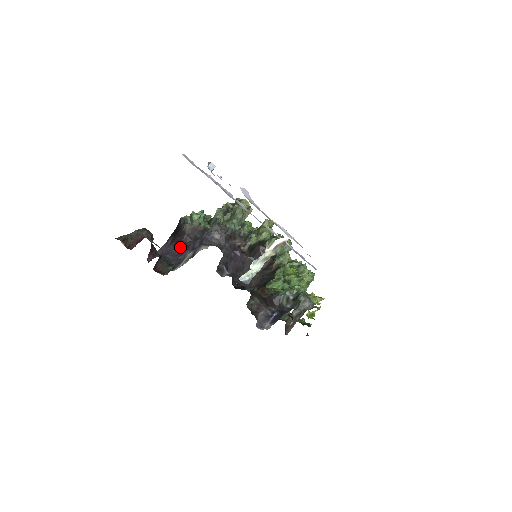
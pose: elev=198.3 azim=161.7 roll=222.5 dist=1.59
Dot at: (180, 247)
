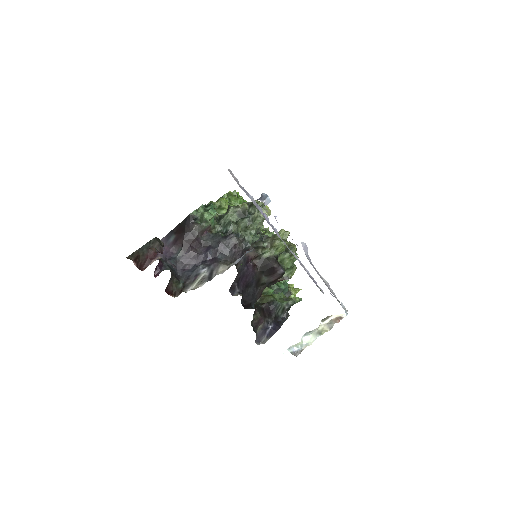
Dot at: (187, 253)
